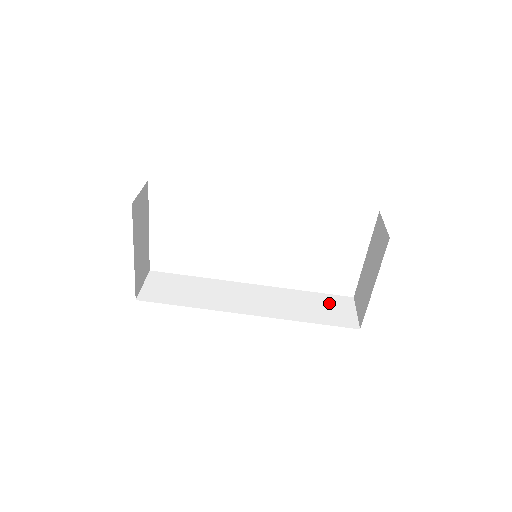
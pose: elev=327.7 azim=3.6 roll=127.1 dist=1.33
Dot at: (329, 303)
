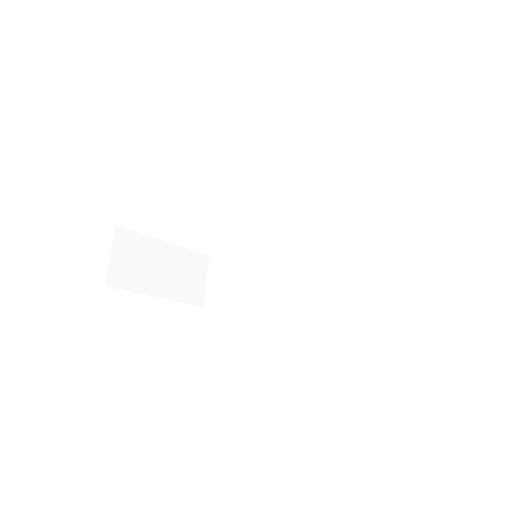
Dot at: (396, 248)
